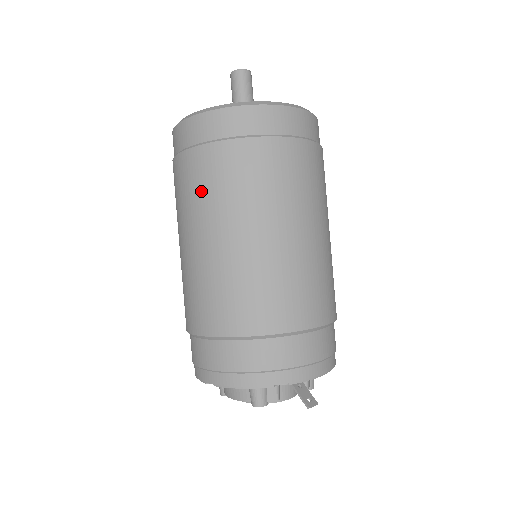
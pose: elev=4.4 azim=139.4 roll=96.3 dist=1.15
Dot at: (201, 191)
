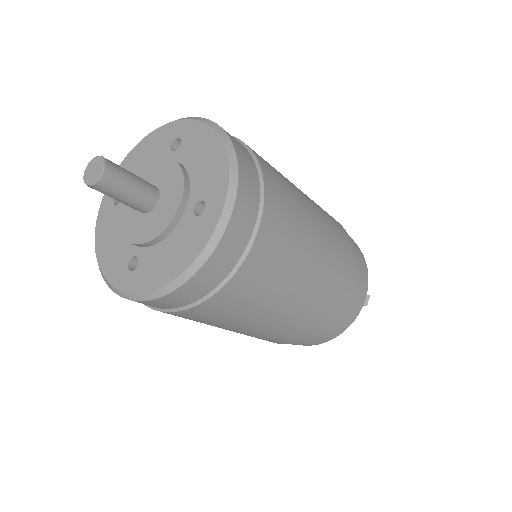
Dot at: (205, 322)
